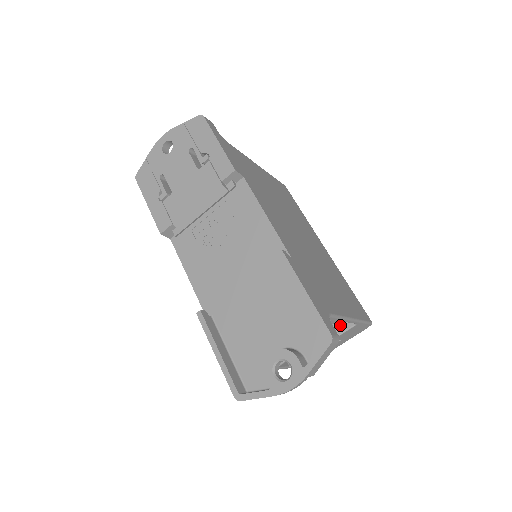
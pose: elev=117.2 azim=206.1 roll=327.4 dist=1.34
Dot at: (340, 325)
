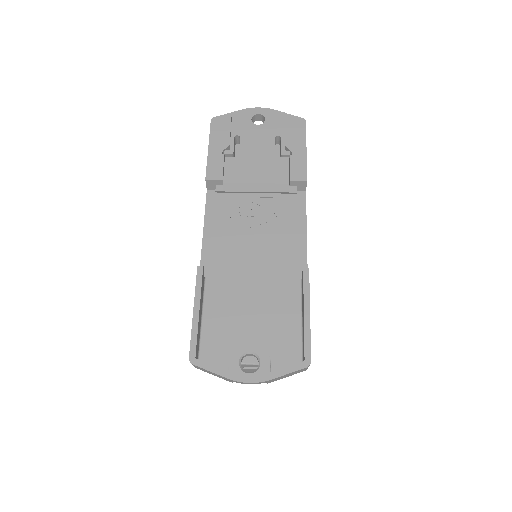
Dot at: occluded
